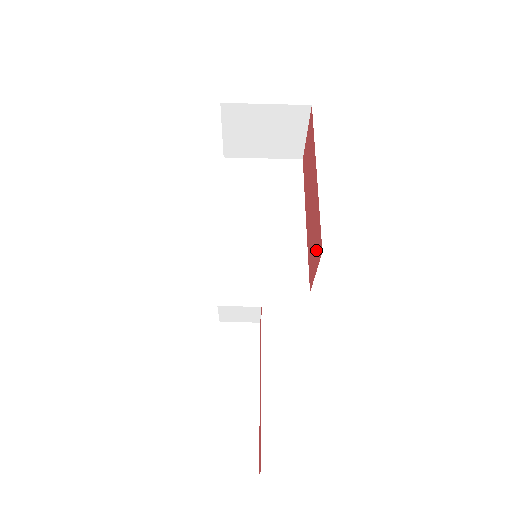
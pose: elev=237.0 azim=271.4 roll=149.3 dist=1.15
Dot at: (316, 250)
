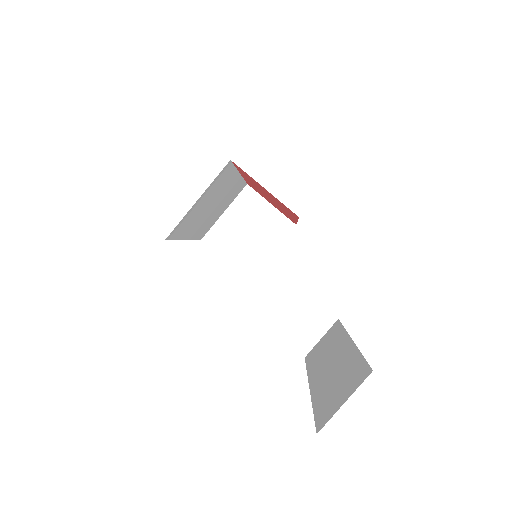
Dot at: occluded
